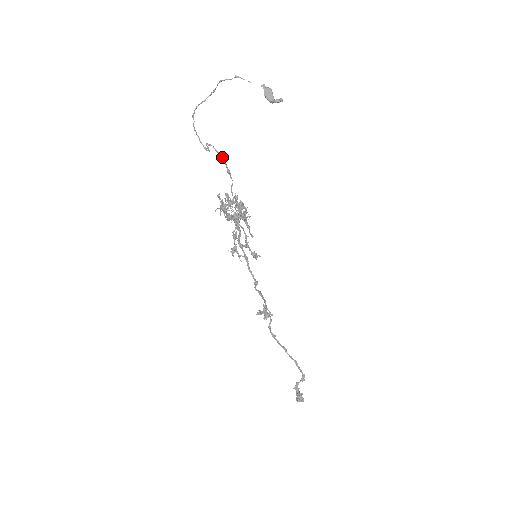
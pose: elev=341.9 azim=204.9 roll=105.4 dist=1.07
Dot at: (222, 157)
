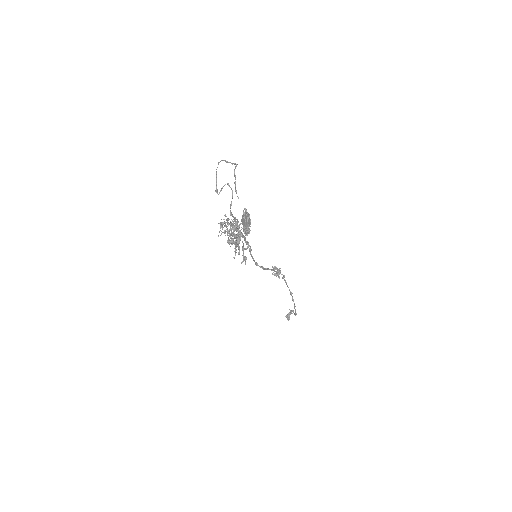
Dot at: (231, 202)
